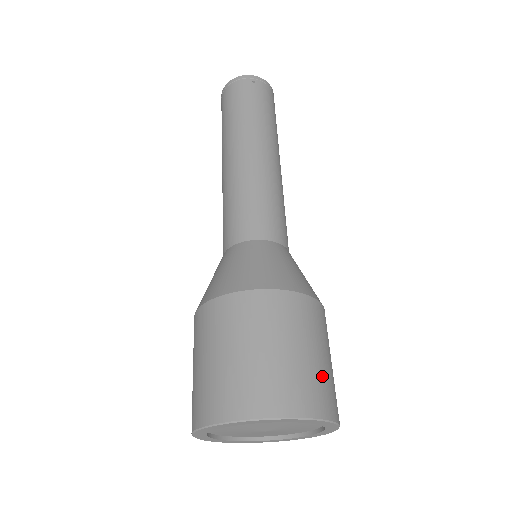
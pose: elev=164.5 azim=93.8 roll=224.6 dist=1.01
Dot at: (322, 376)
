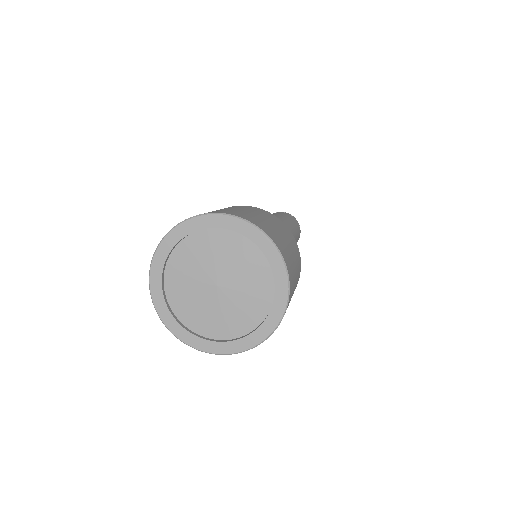
Dot at: (266, 224)
